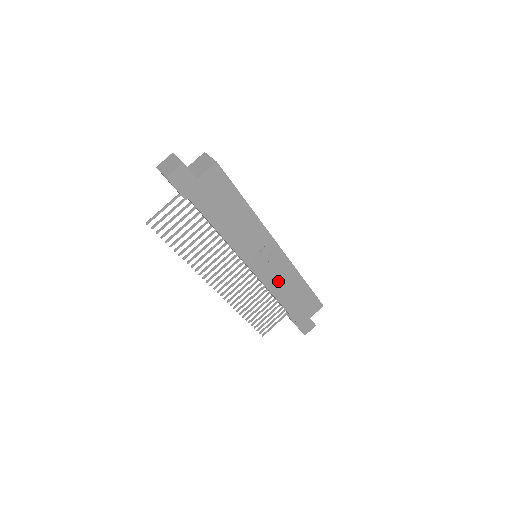
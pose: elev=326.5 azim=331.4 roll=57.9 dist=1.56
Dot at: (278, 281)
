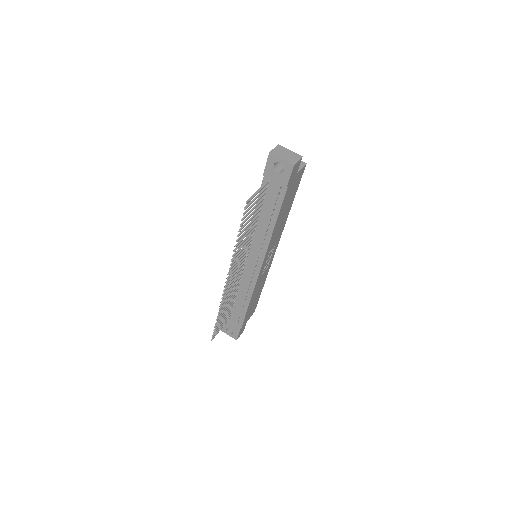
Dot at: (260, 282)
